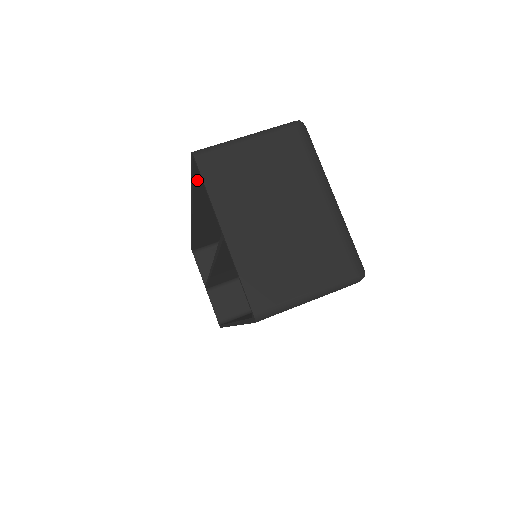
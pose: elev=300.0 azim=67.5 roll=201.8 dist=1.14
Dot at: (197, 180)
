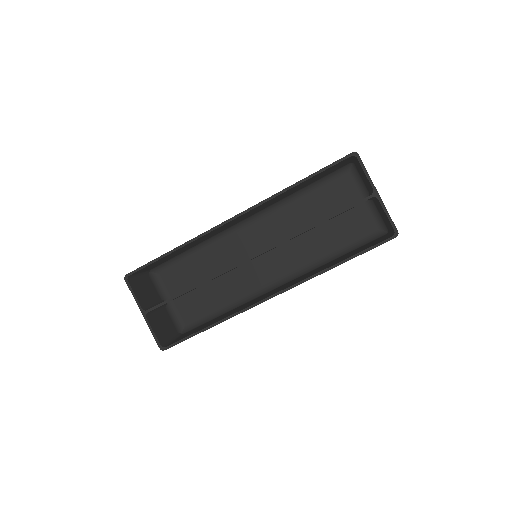
Dot at: (318, 174)
